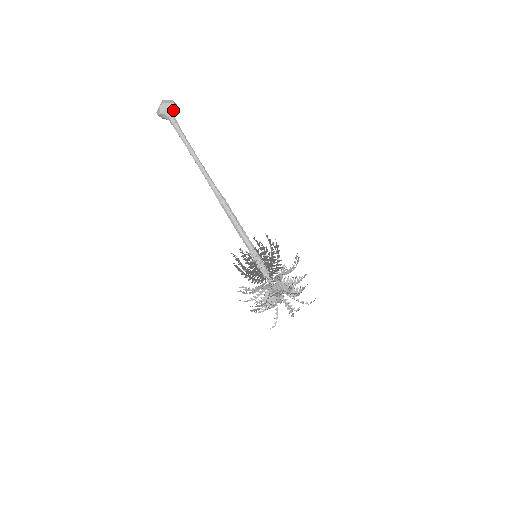
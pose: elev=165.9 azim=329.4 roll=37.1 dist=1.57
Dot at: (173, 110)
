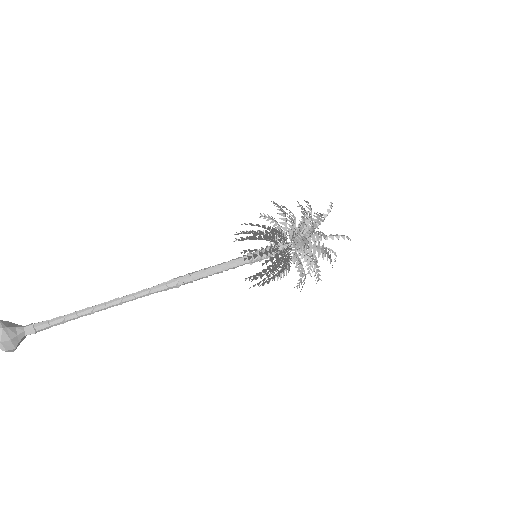
Dot at: (13, 330)
